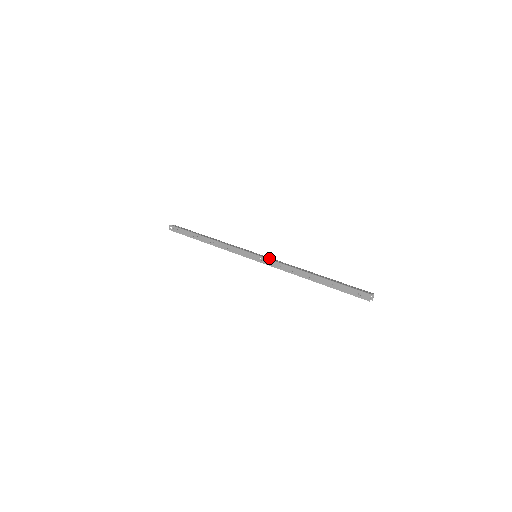
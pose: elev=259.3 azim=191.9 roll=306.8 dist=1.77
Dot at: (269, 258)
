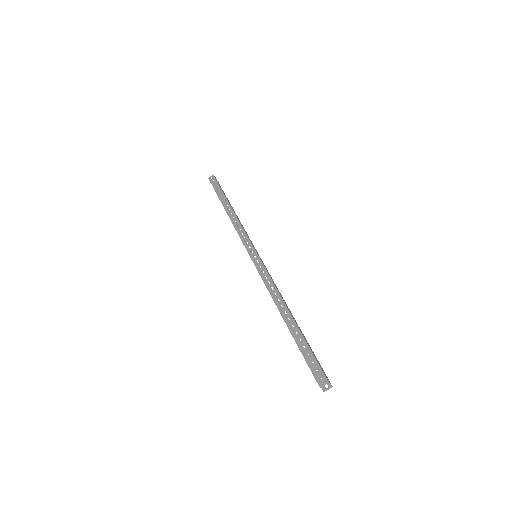
Dot at: (266, 268)
